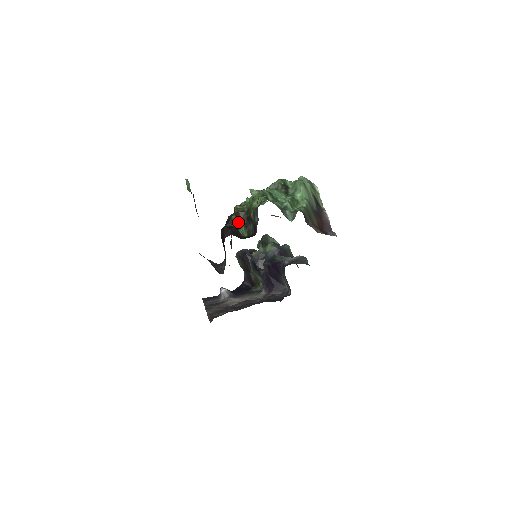
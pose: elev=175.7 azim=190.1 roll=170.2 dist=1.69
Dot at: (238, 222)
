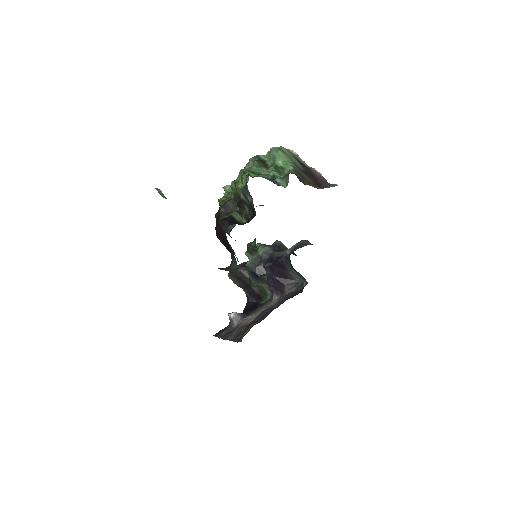
Dot at: (230, 213)
